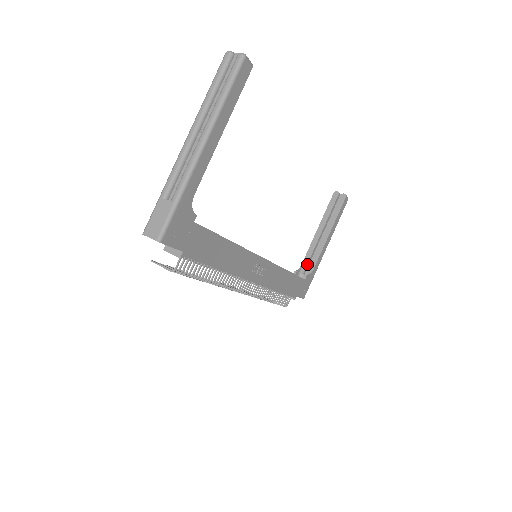
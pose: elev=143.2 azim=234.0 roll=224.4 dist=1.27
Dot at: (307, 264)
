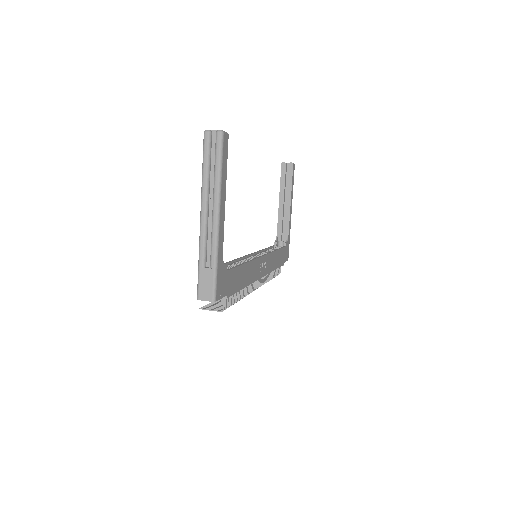
Dot at: (281, 232)
